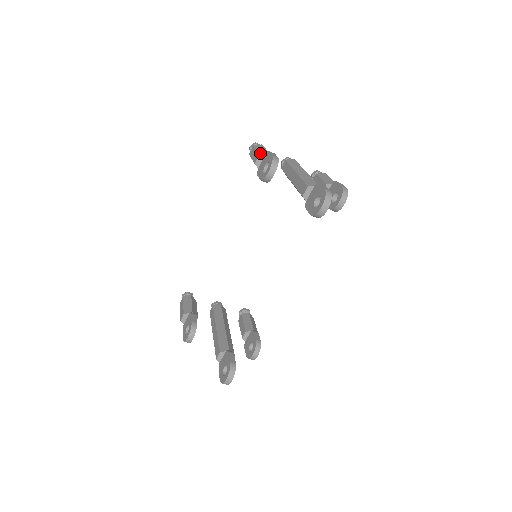
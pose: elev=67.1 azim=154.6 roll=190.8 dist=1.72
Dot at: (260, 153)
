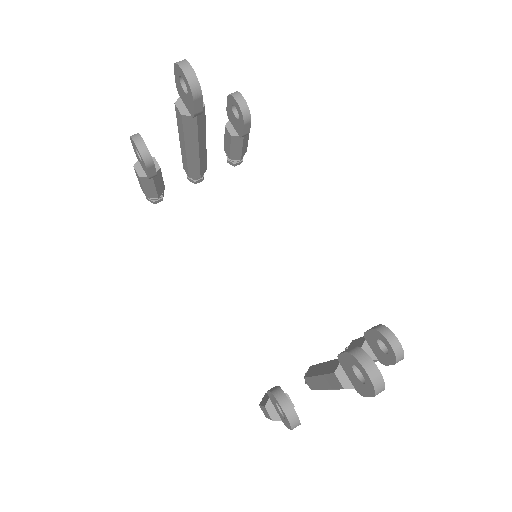
Dot at: (134, 166)
